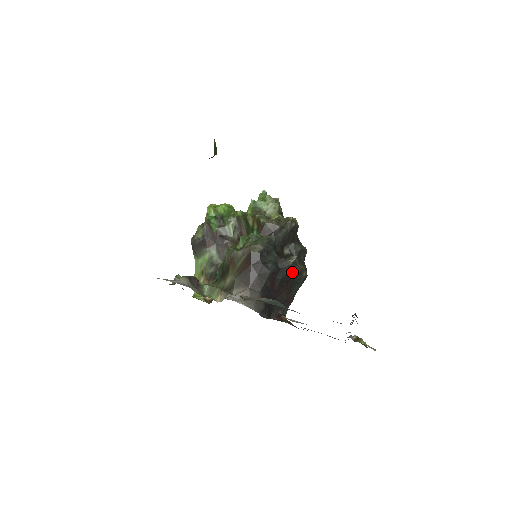
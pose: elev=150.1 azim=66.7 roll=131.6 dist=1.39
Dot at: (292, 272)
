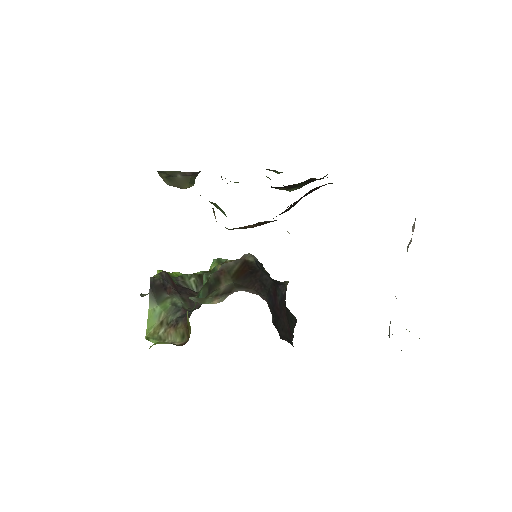
Dot at: occluded
